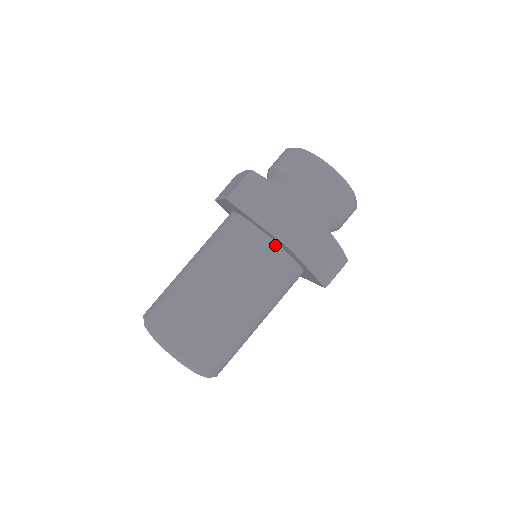
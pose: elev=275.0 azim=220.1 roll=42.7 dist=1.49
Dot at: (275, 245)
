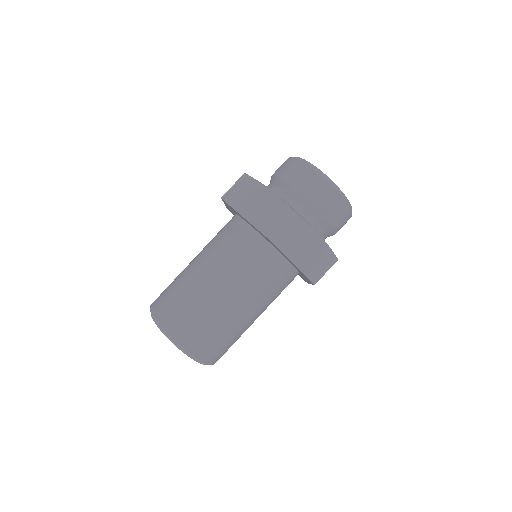
Dot at: (293, 269)
